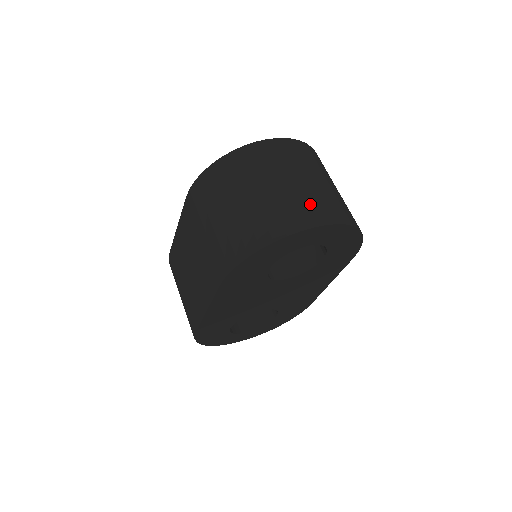
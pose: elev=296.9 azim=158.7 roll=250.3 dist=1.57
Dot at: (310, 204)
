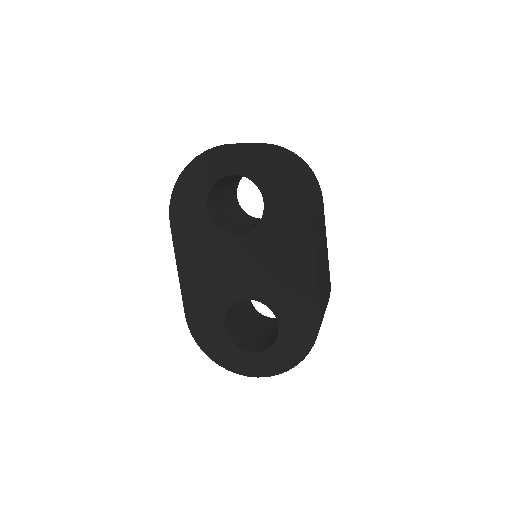
Dot at: occluded
